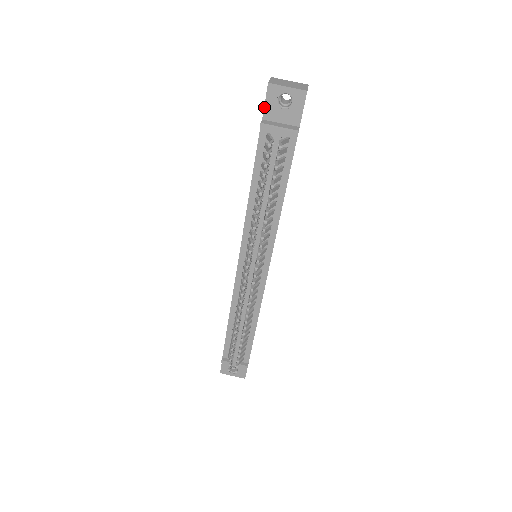
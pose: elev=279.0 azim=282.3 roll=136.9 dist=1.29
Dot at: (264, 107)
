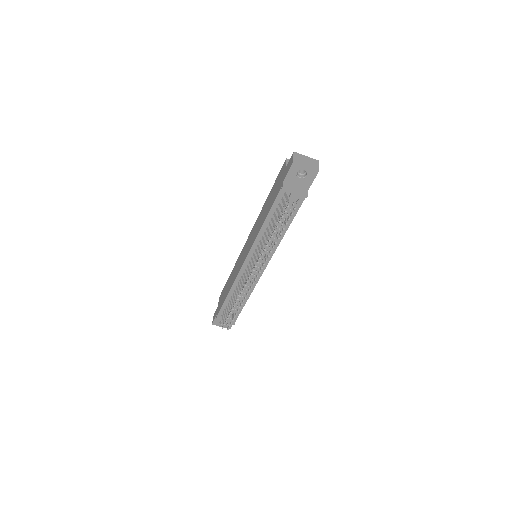
Dot at: (286, 175)
